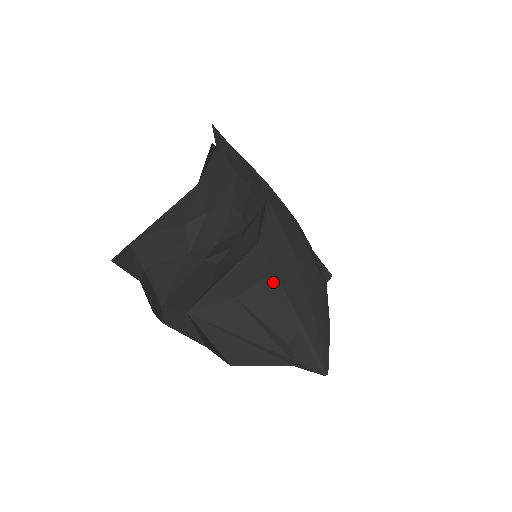
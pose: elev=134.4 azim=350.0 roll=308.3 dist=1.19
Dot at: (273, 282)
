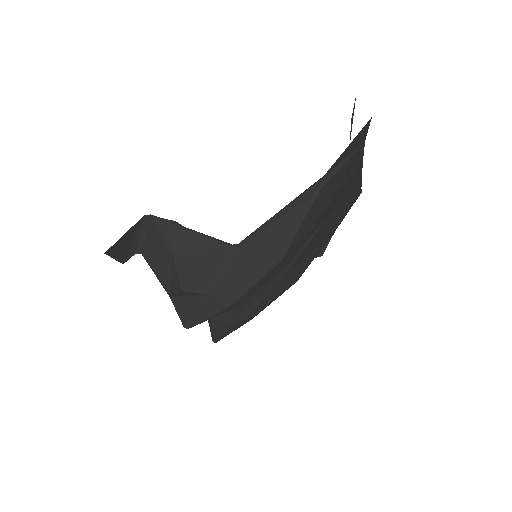
Dot at: occluded
